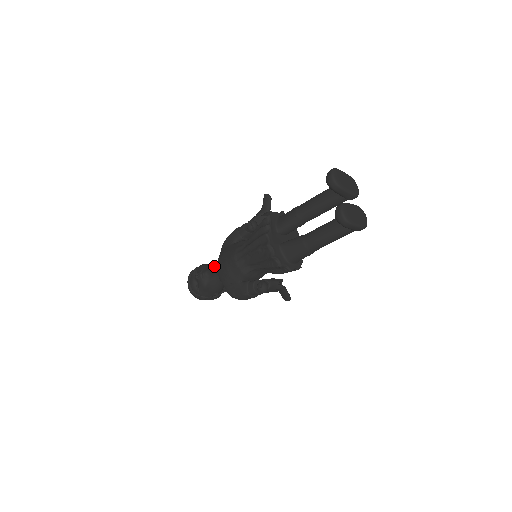
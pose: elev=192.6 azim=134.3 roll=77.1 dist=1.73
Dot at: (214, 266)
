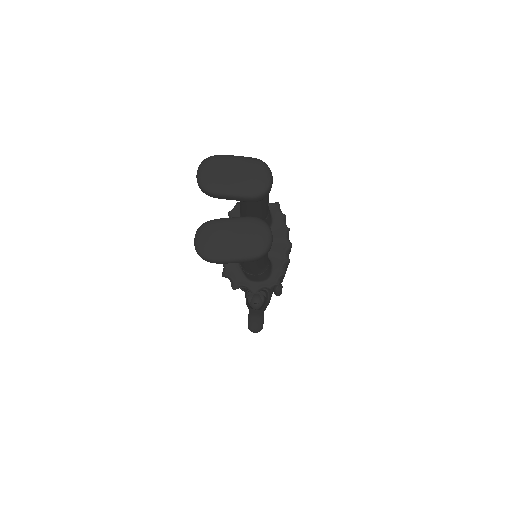
Dot at: occluded
